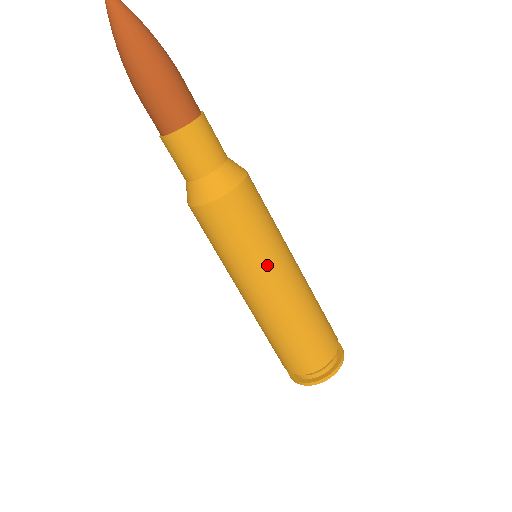
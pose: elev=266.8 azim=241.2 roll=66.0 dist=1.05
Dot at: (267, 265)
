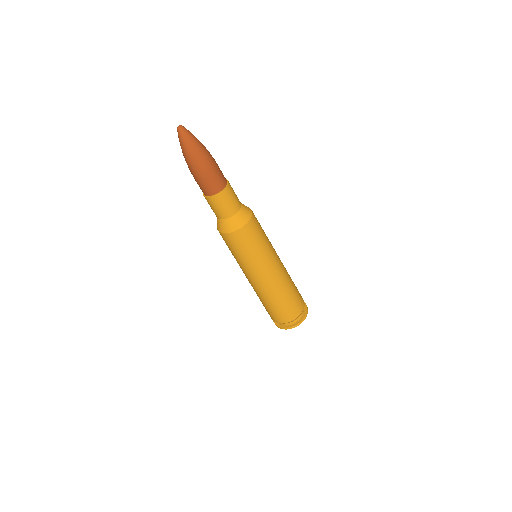
Dot at: (264, 263)
